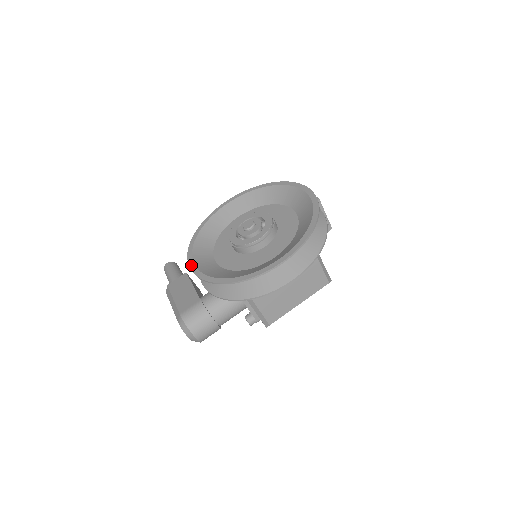
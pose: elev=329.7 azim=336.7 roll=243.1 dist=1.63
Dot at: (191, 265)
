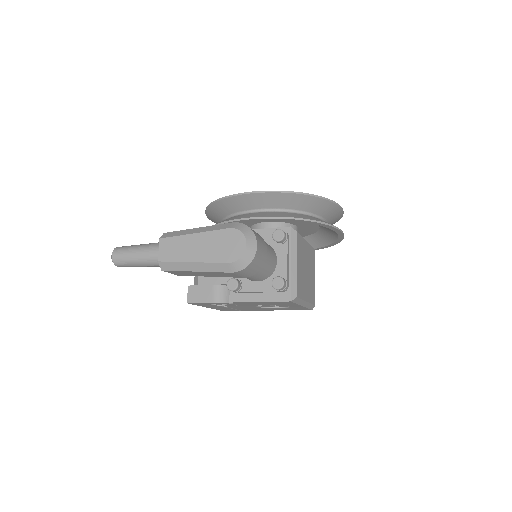
Dot at: (247, 192)
